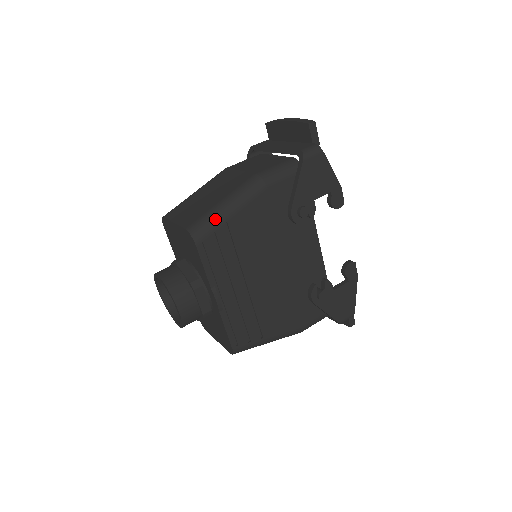
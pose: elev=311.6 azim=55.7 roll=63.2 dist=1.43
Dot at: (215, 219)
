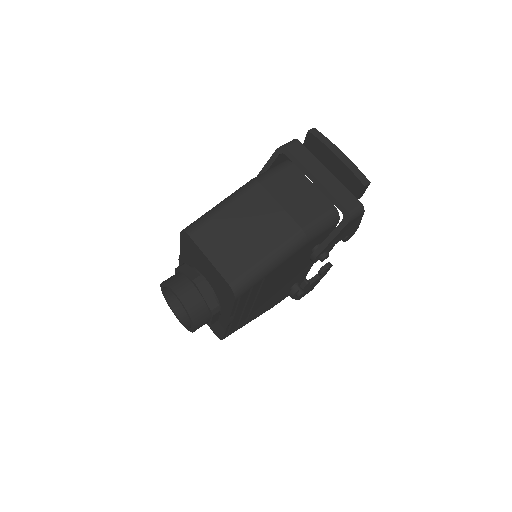
Dot at: (257, 277)
